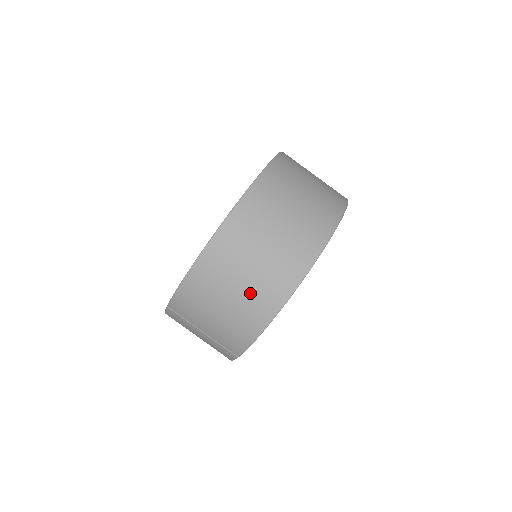
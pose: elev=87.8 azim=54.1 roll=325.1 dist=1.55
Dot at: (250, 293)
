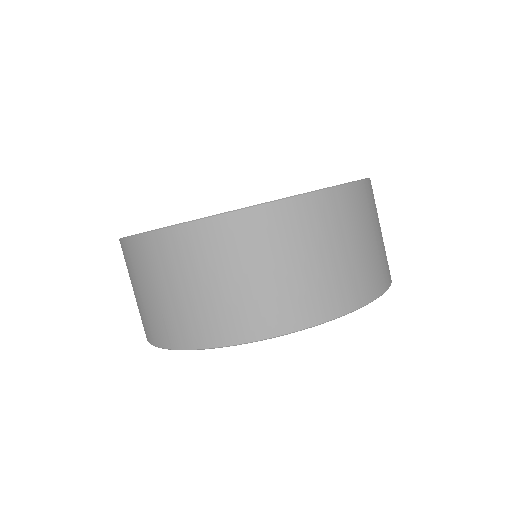
Dot at: (258, 294)
